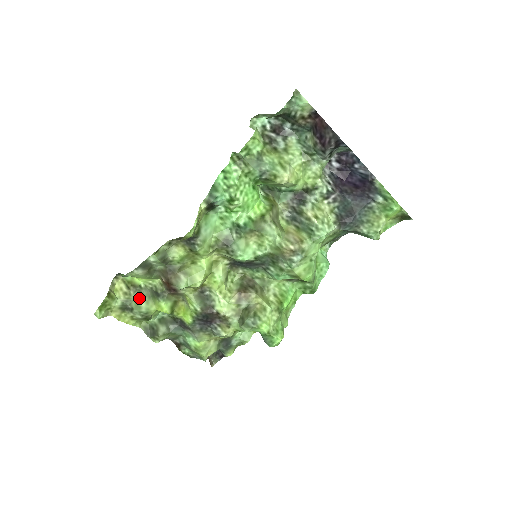
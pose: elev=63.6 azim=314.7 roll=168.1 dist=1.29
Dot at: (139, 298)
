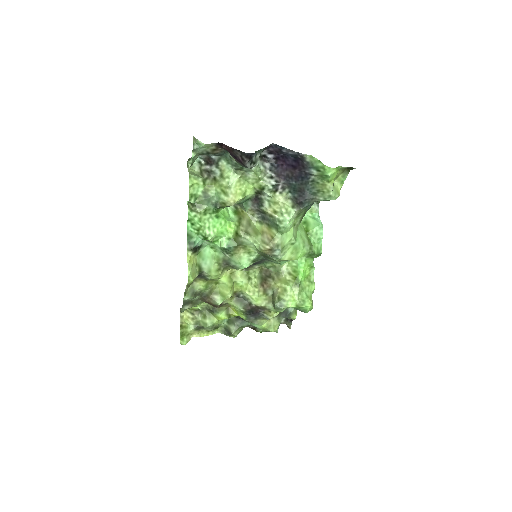
Dot at: (203, 318)
